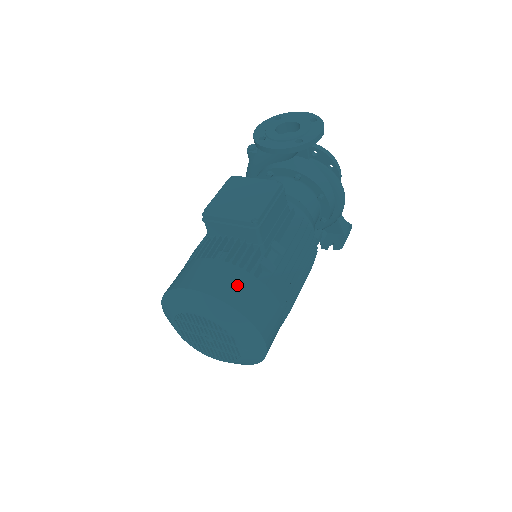
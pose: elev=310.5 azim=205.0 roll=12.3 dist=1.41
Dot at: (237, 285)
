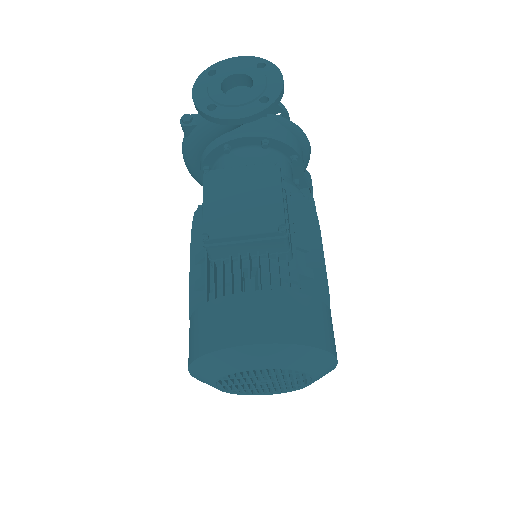
Dot at: (294, 315)
